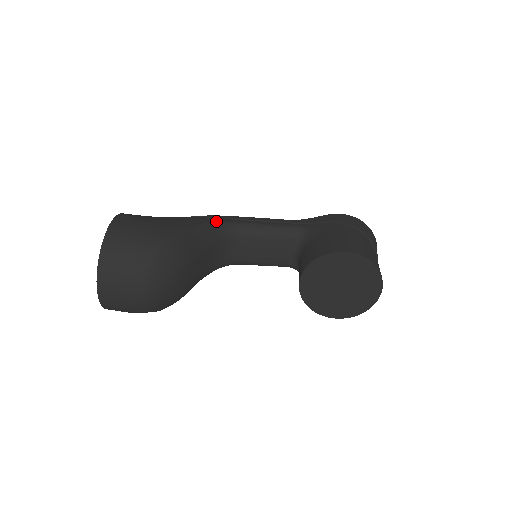
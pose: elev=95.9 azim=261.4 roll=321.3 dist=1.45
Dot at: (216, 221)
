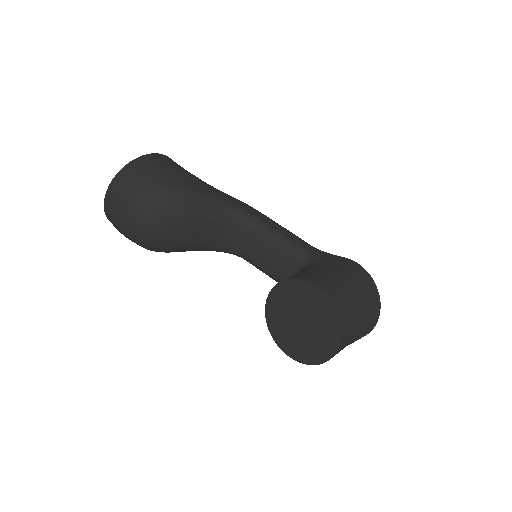
Dot at: (240, 206)
